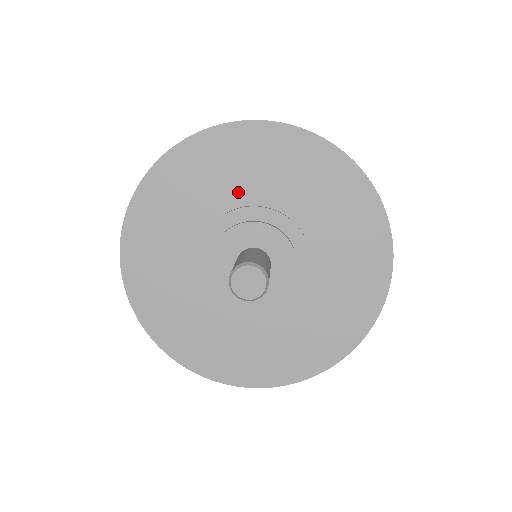
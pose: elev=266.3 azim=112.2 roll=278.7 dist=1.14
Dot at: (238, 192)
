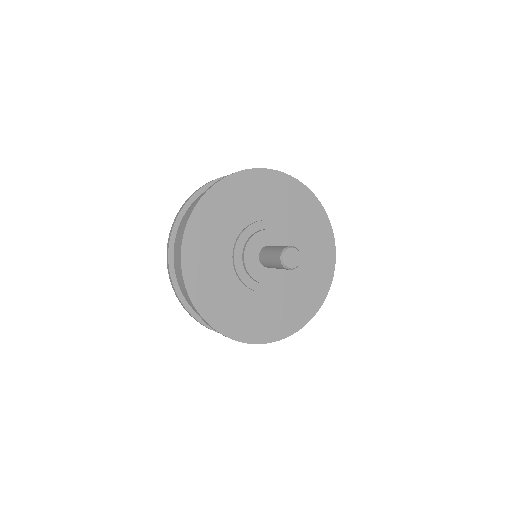
Dot at: (275, 212)
